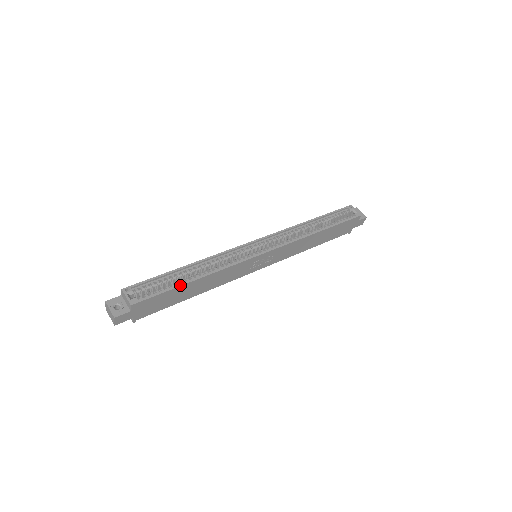
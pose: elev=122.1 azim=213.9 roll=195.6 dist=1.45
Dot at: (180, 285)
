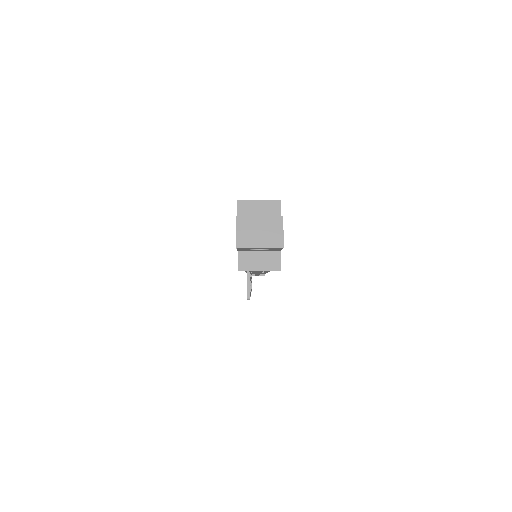
Dot at: occluded
